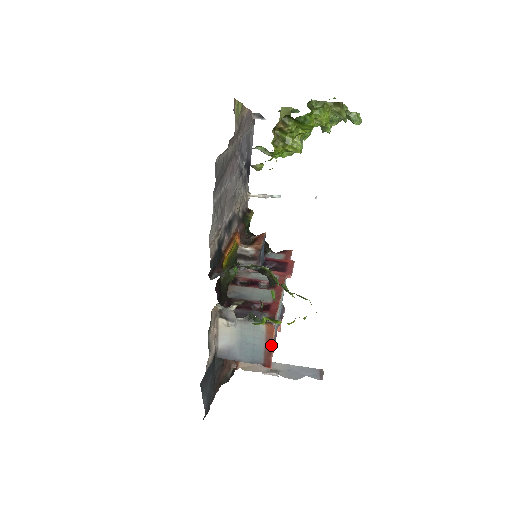
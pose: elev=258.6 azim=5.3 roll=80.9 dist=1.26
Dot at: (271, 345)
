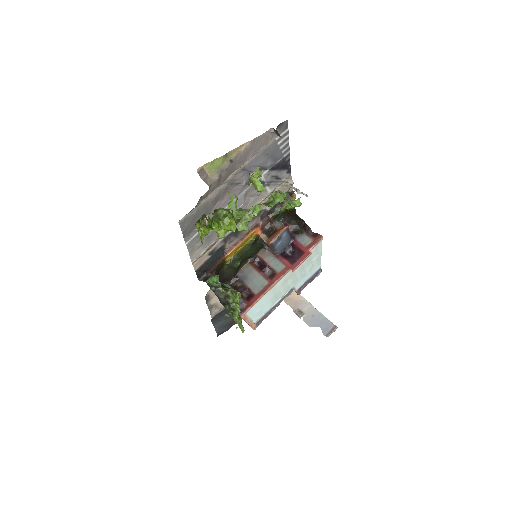
Dot at: (246, 322)
